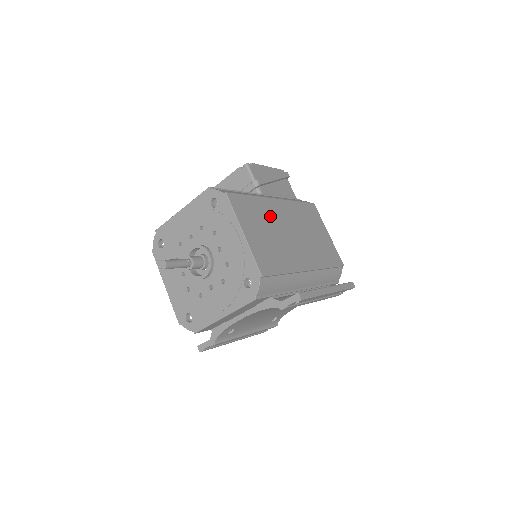
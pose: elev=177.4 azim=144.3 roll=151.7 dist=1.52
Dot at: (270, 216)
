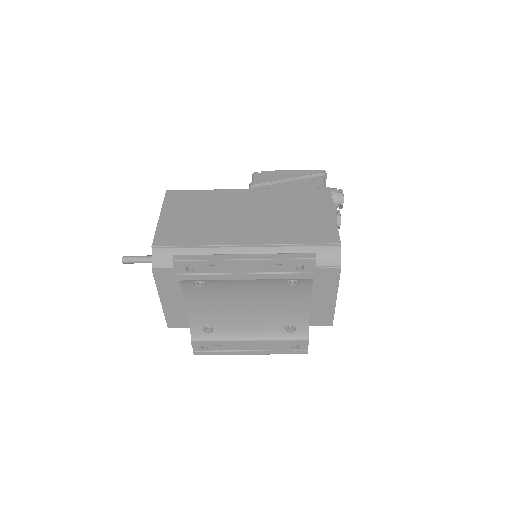
Dot at: (219, 203)
